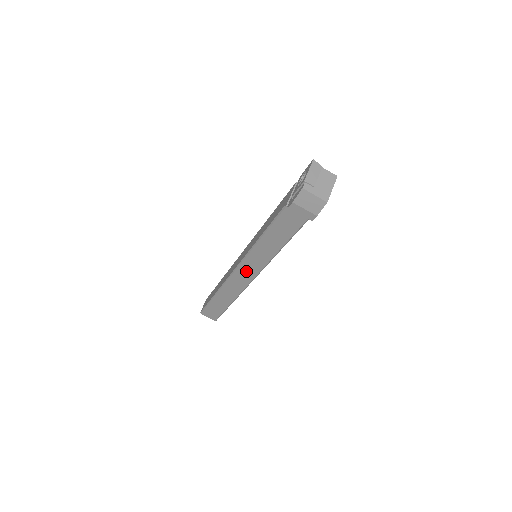
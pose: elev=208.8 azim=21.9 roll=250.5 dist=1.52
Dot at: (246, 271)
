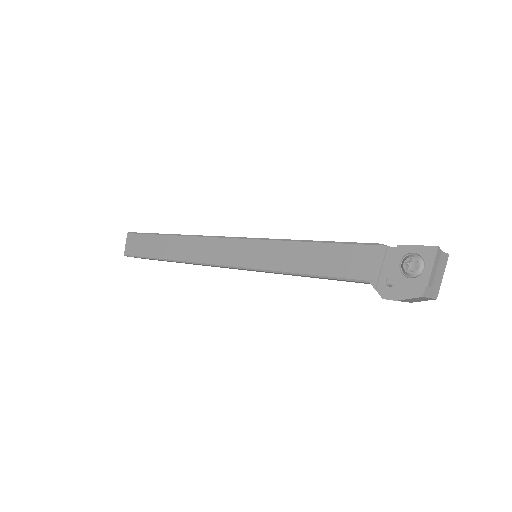
Dot at: occluded
